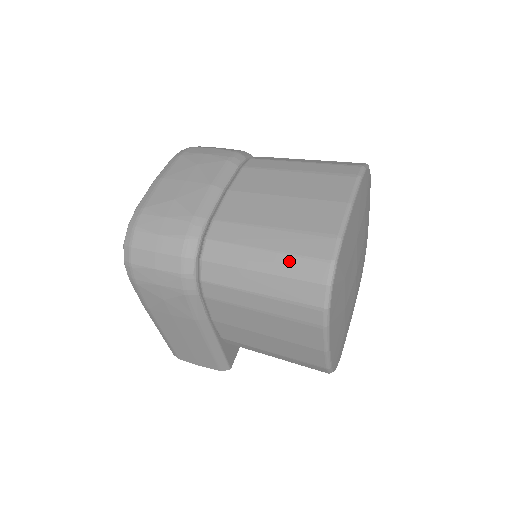
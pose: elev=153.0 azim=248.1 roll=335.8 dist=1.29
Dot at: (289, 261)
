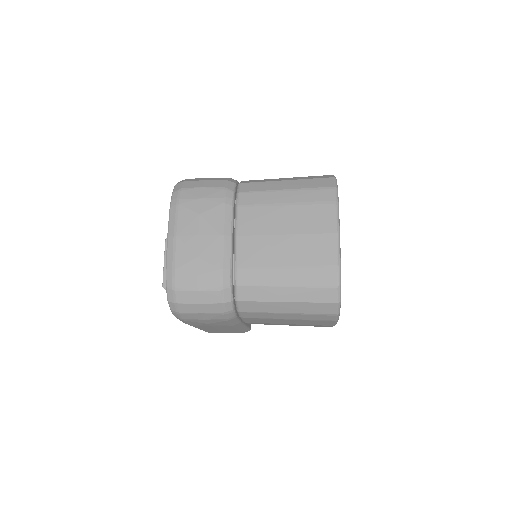
Dot at: (307, 292)
